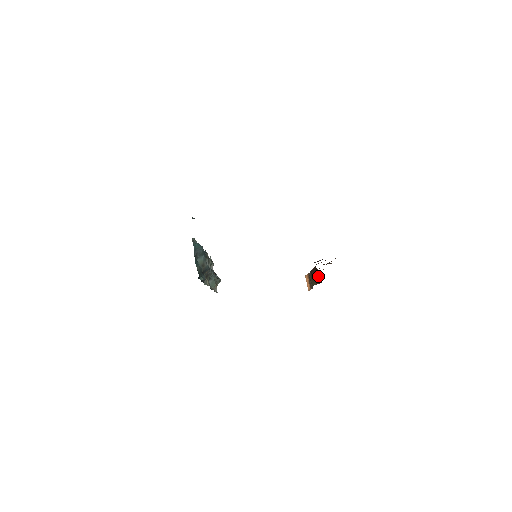
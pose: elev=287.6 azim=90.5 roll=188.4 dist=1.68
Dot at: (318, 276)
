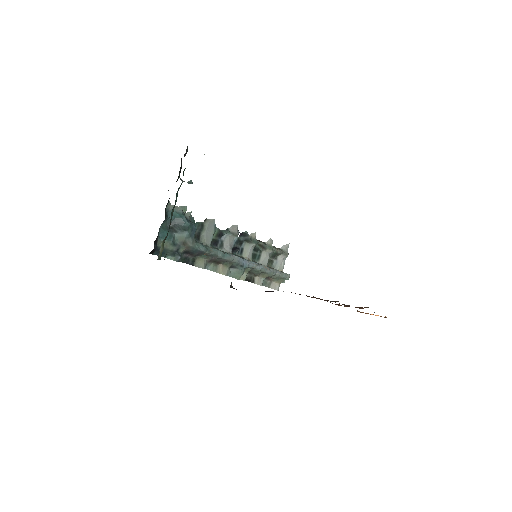
Dot at: occluded
